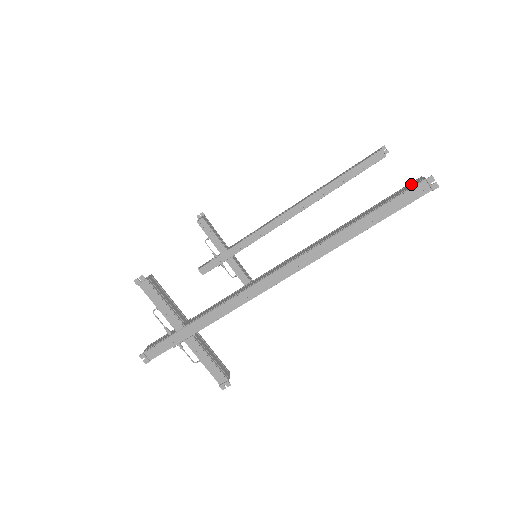
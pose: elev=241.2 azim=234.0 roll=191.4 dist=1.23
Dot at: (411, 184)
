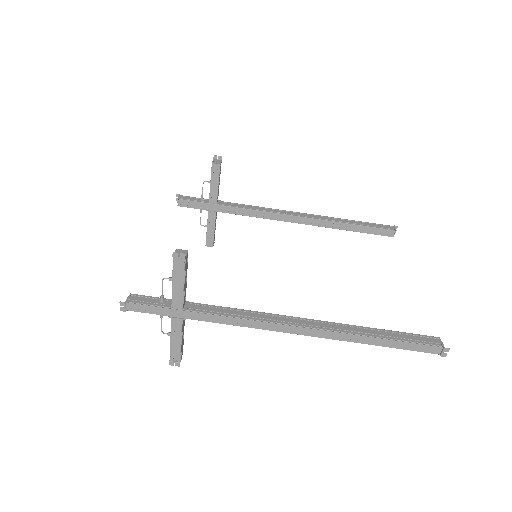
Dot at: (431, 339)
